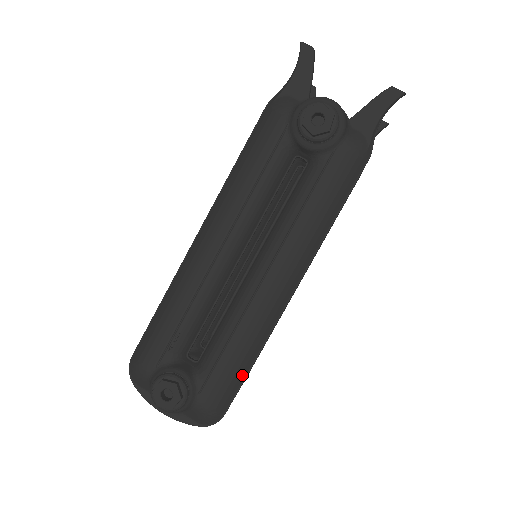
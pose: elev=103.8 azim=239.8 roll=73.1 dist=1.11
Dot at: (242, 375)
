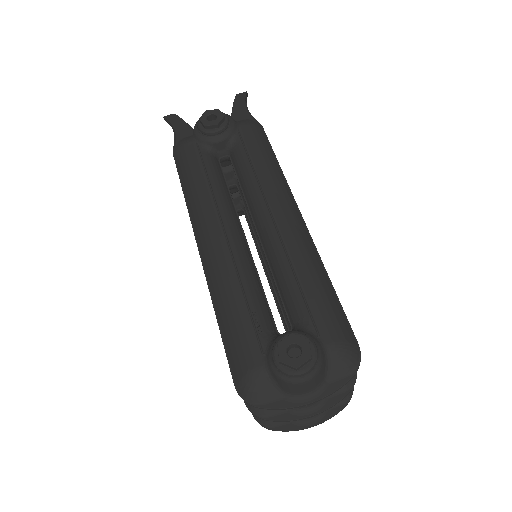
Dot at: (334, 299)
